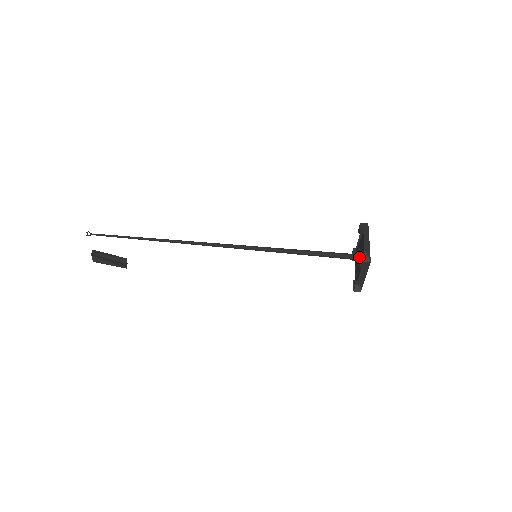
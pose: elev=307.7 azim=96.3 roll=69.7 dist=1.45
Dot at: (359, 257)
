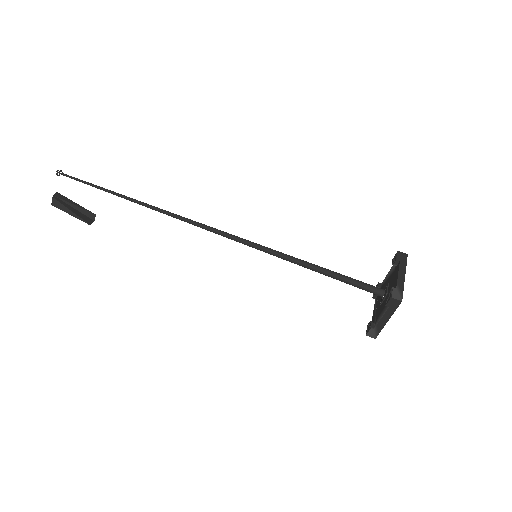
Dot at: (386, 293)
